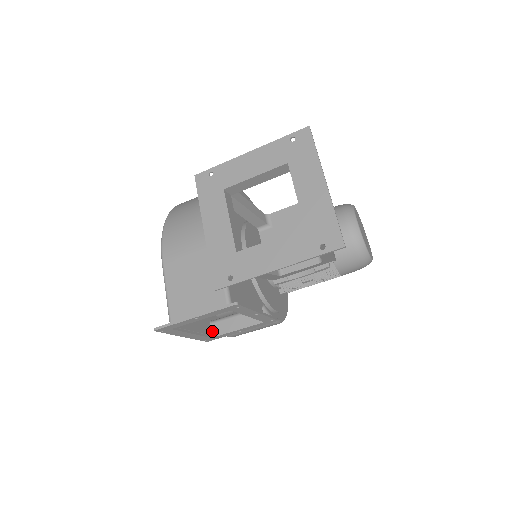
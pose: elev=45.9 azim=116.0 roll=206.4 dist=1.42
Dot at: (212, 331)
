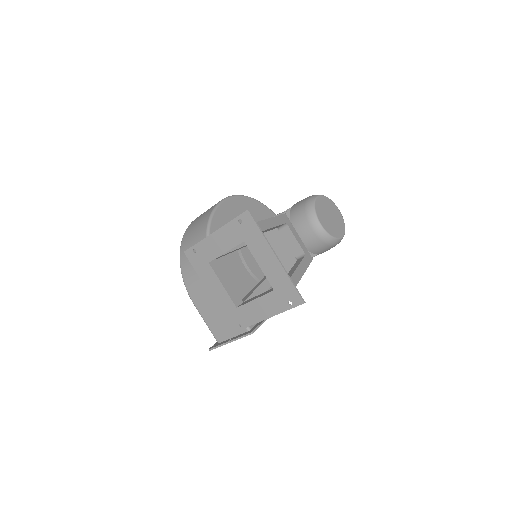
Dot at: occluded
